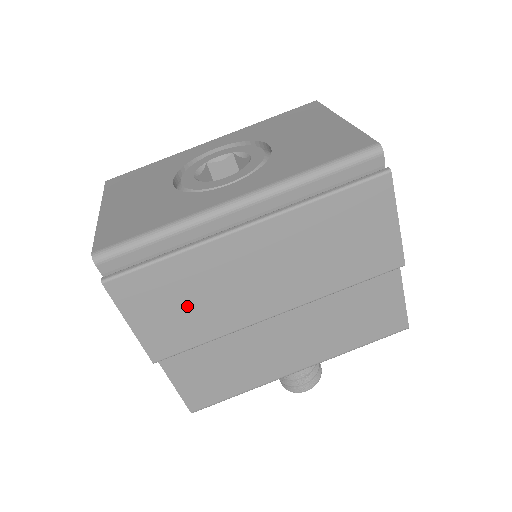
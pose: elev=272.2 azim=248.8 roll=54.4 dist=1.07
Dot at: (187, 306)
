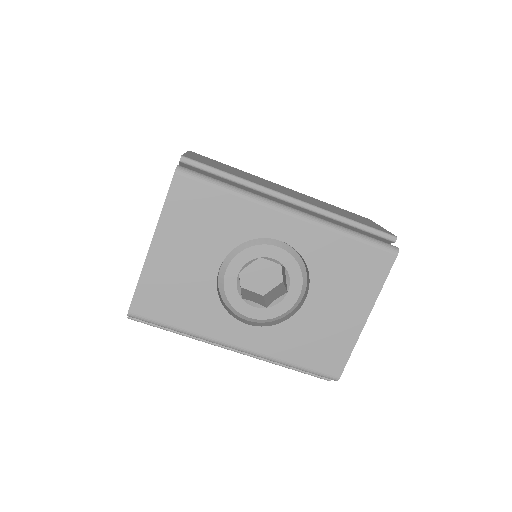
Dot at: occluded
